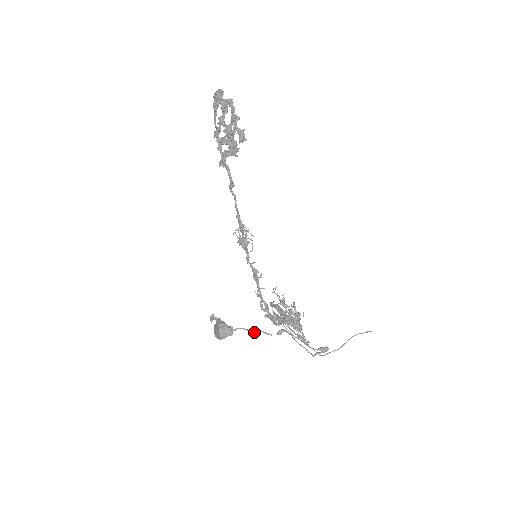
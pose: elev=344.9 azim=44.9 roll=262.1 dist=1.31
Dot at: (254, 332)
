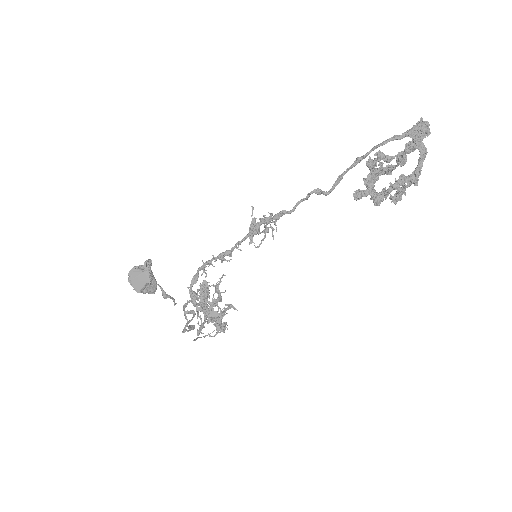
Dot at: occluded
